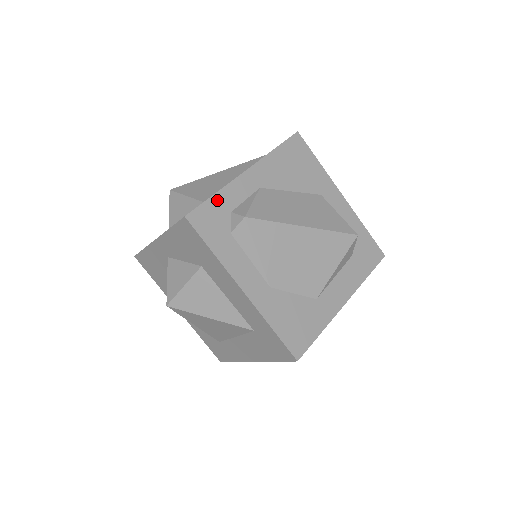
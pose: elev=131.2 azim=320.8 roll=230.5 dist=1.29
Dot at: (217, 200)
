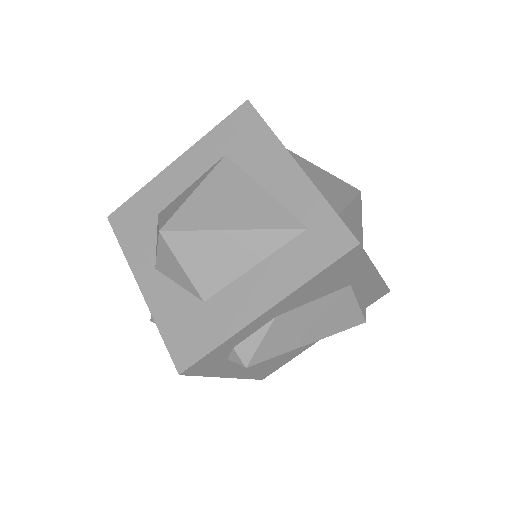
Dot at: (219, 349)
